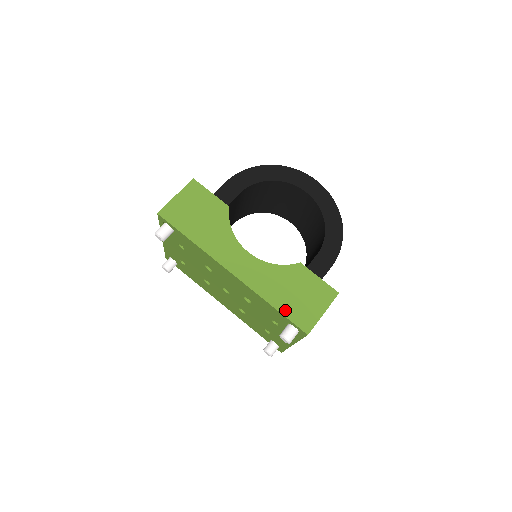
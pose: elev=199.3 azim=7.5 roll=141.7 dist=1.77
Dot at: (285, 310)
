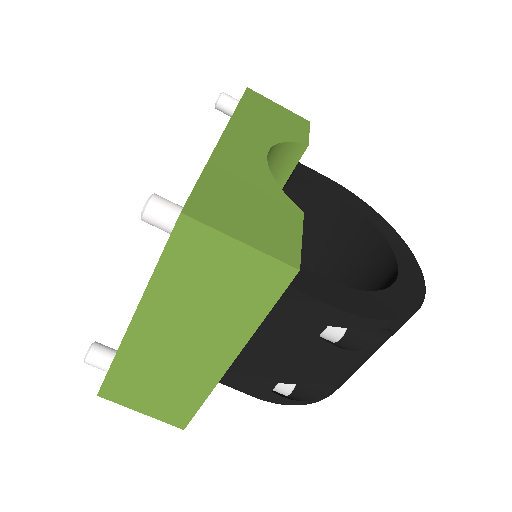
Dot at: (209, 183)
